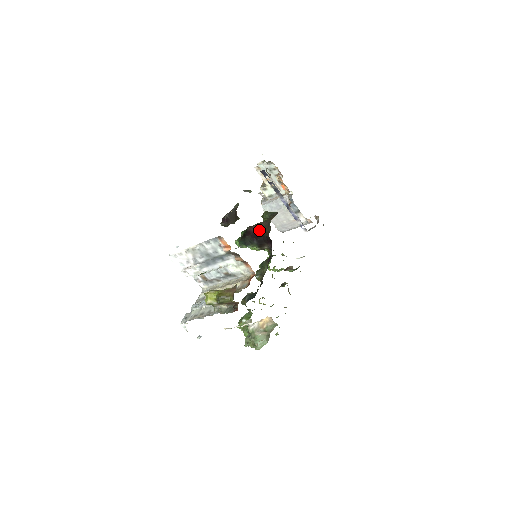
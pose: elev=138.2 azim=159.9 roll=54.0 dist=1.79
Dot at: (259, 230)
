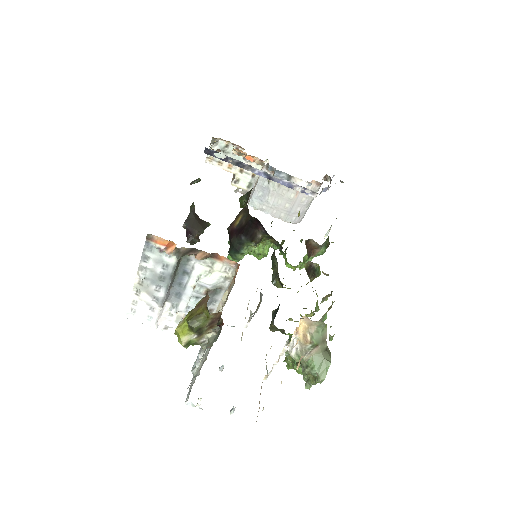
Dot at: (240, 221)
